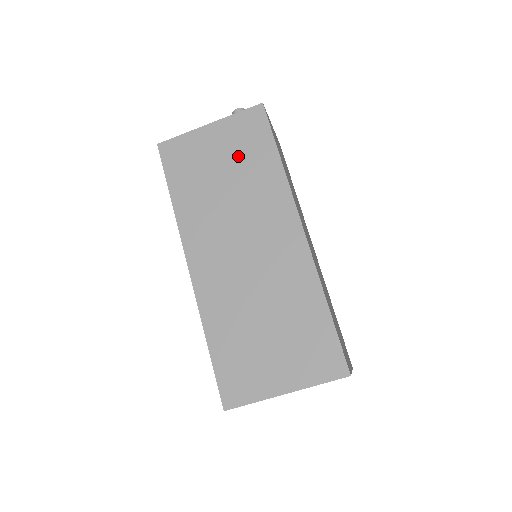
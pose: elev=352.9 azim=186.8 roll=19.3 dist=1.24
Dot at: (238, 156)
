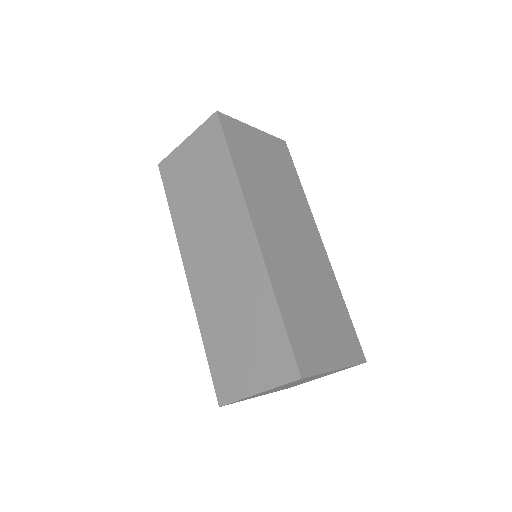
Dot at: (277, 165)
